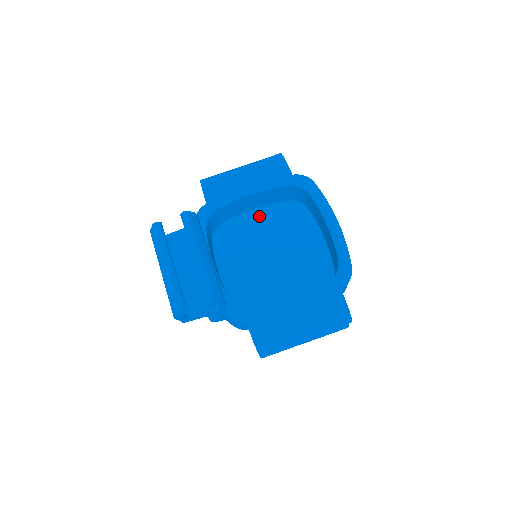
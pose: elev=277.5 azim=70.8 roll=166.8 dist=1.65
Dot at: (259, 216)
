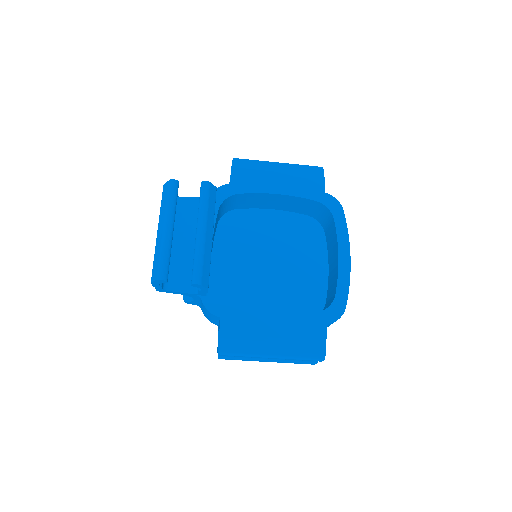
Dot at: (274, 218)
